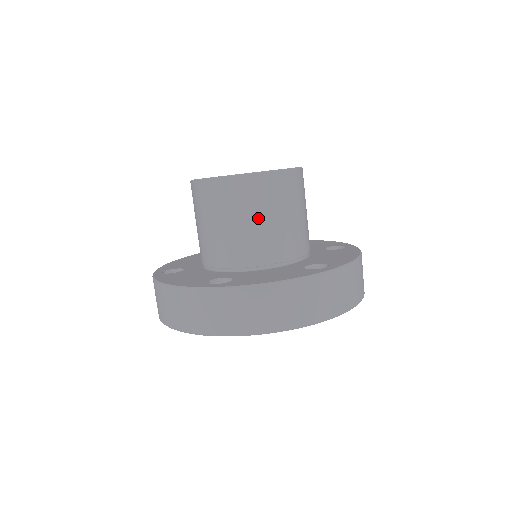
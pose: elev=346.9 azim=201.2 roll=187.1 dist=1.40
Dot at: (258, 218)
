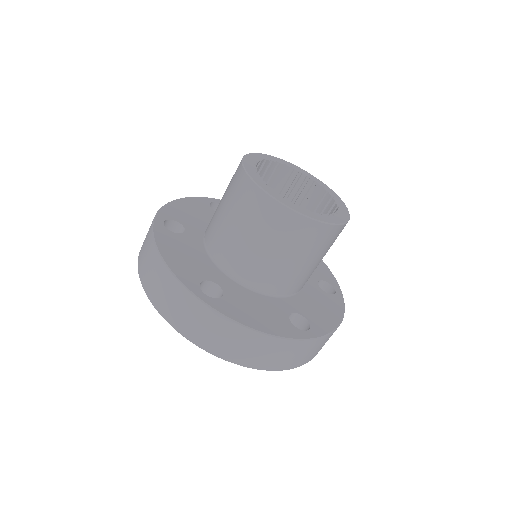
Dot at: occluded
